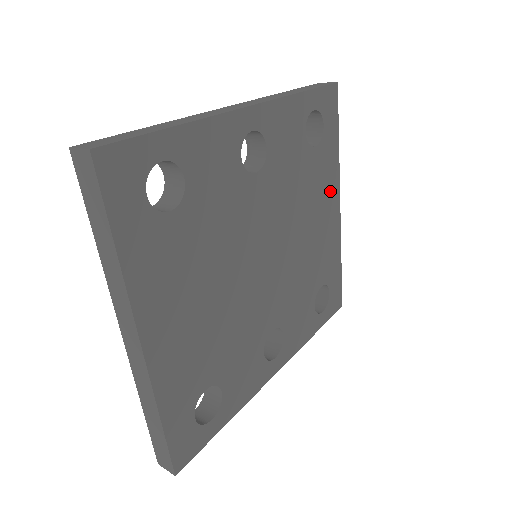
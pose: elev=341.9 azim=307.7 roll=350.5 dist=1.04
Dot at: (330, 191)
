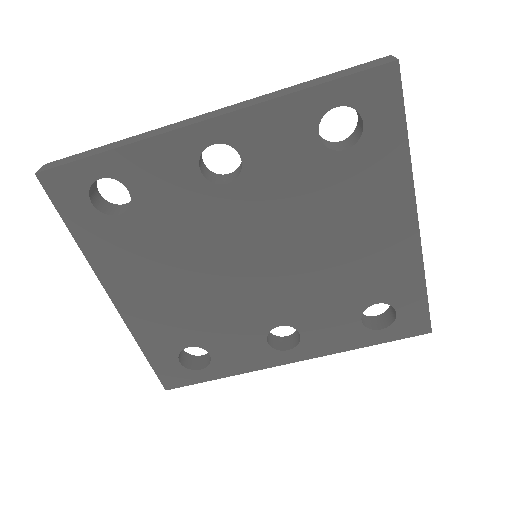
Dot at: (389, 201)
